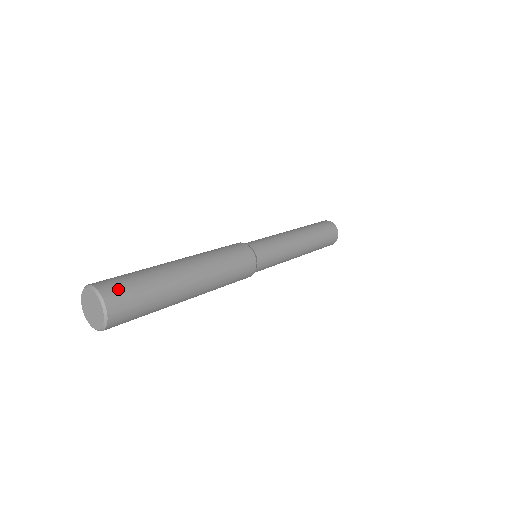
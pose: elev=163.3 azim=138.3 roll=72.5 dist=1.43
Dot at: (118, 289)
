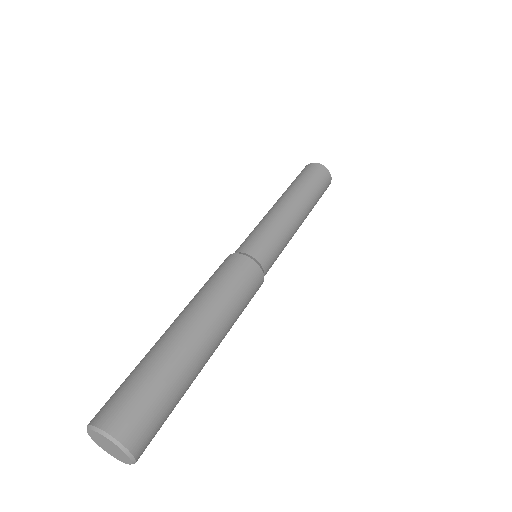
Dot at: (126, 414)
